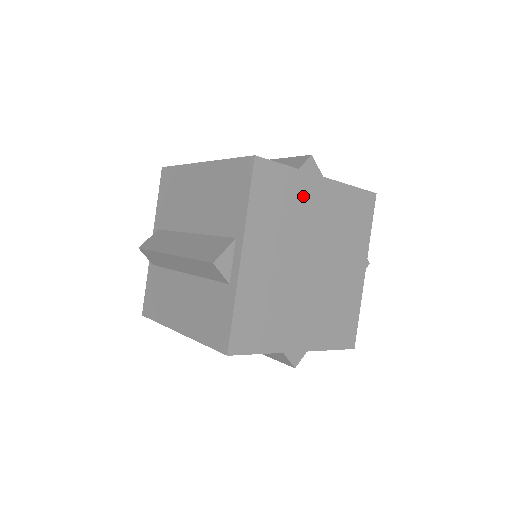
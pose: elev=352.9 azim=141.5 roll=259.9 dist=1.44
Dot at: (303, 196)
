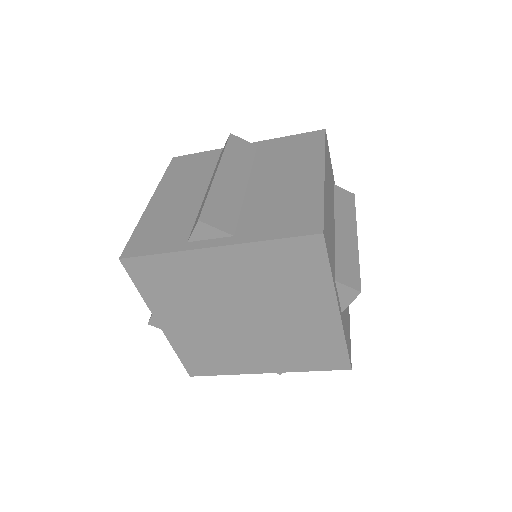
Dot at: (197, 271)
